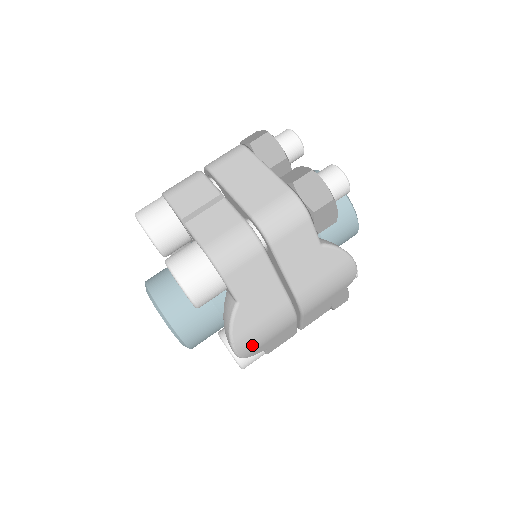
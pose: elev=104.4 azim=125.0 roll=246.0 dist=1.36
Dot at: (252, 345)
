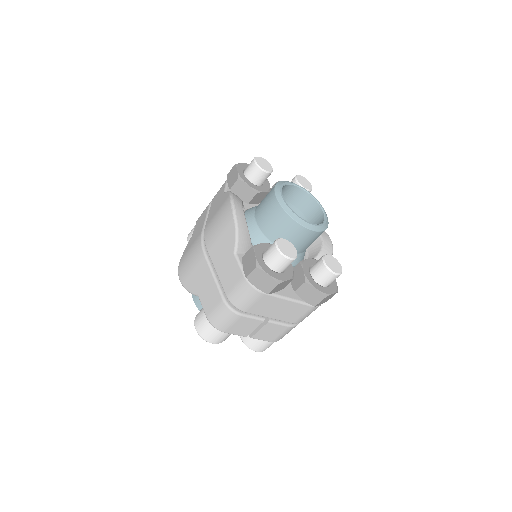
Dot at: occluded
